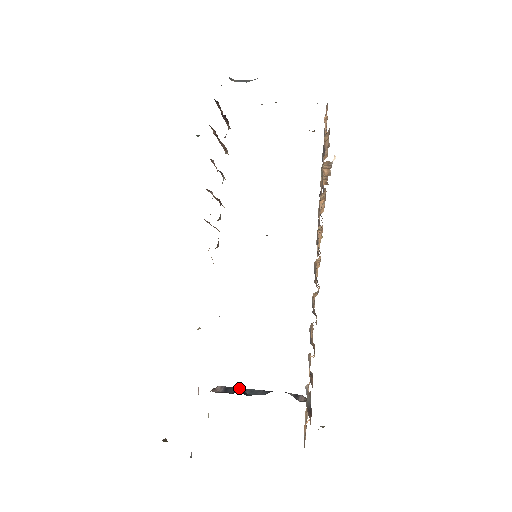
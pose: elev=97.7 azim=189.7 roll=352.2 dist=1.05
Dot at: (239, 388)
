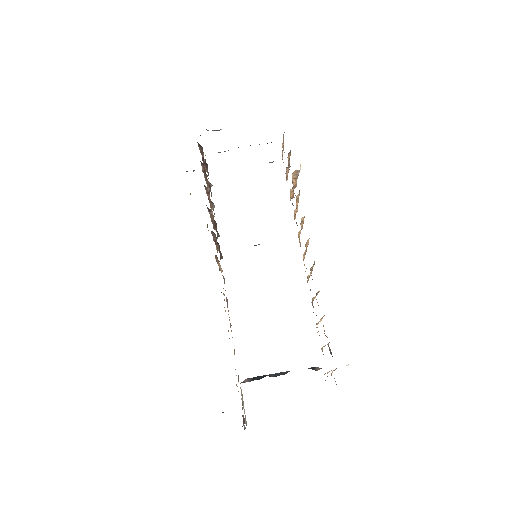
Dot at: (264, 375)
